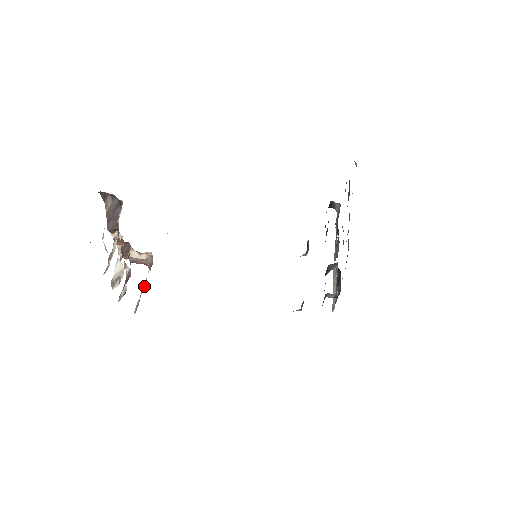
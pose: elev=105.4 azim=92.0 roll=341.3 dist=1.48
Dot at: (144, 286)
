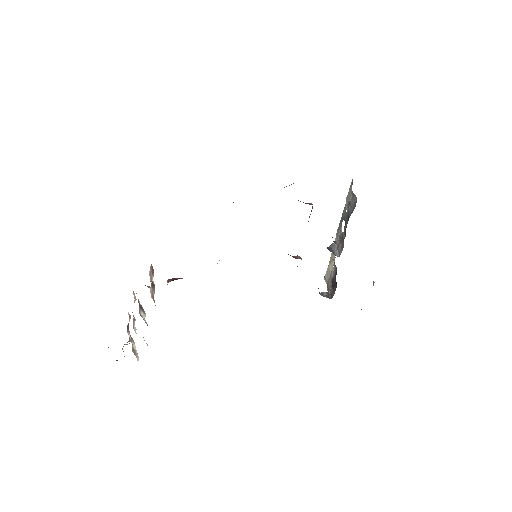
Dot at: (152, 282)
